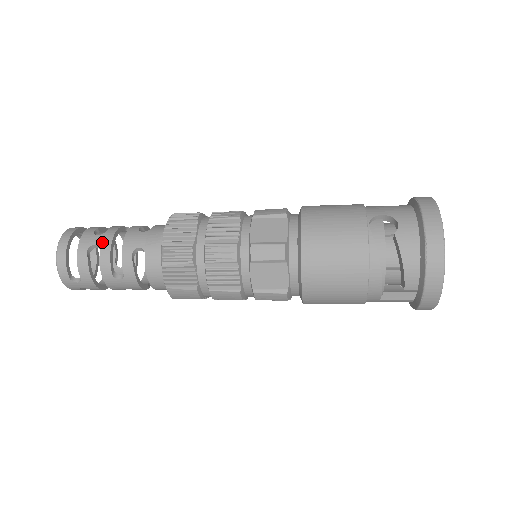
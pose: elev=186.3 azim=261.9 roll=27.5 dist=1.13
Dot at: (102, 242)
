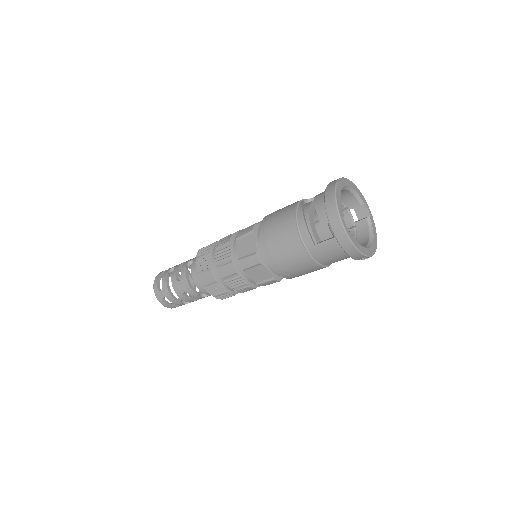
Dot at: occluded
